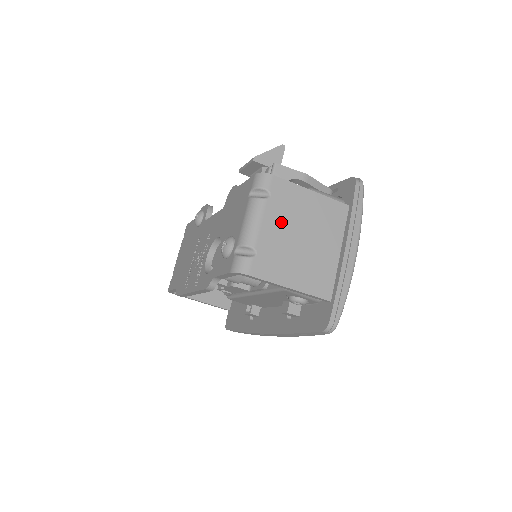
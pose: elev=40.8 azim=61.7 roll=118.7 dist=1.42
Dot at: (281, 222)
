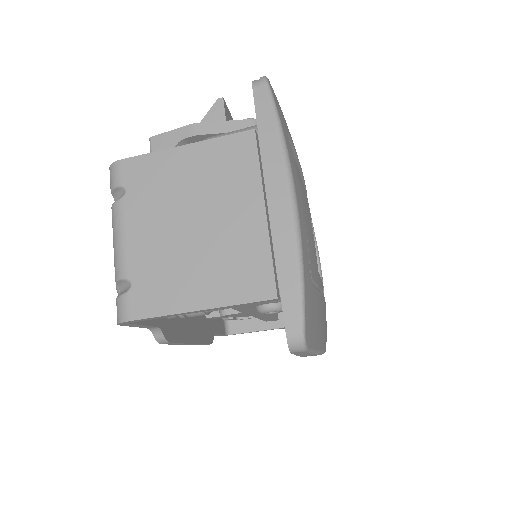
Dot at: (153, 218)
